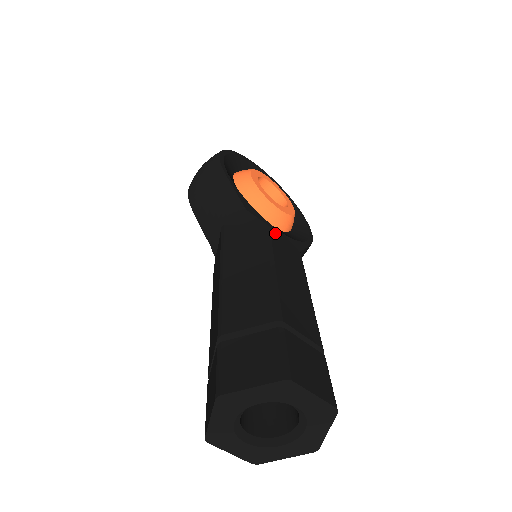
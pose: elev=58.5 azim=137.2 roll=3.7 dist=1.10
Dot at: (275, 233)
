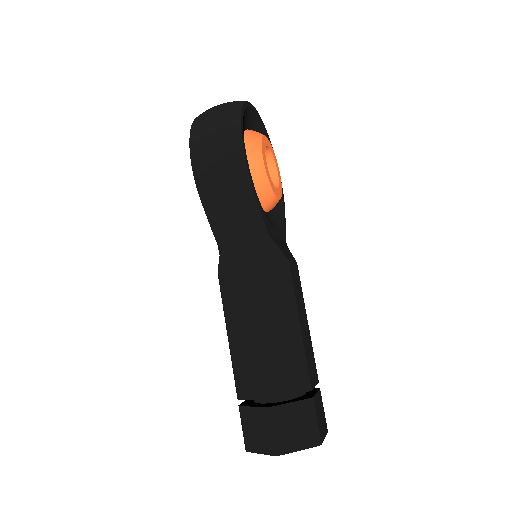
Dot at: (291, 266)
